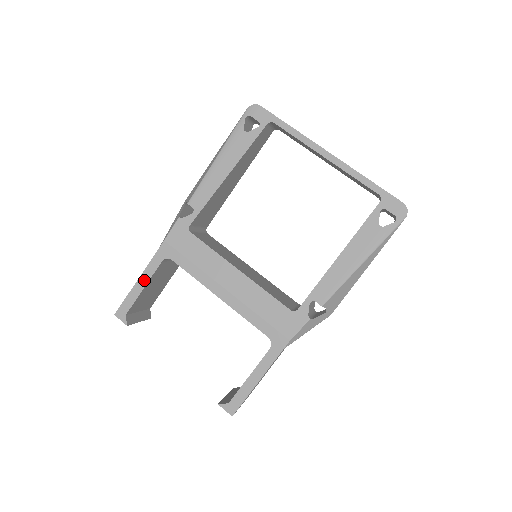
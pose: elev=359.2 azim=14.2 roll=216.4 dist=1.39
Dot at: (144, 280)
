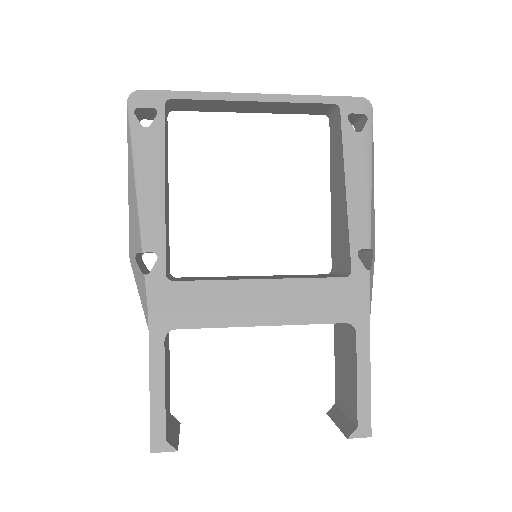
Dot at: (158, 380)
